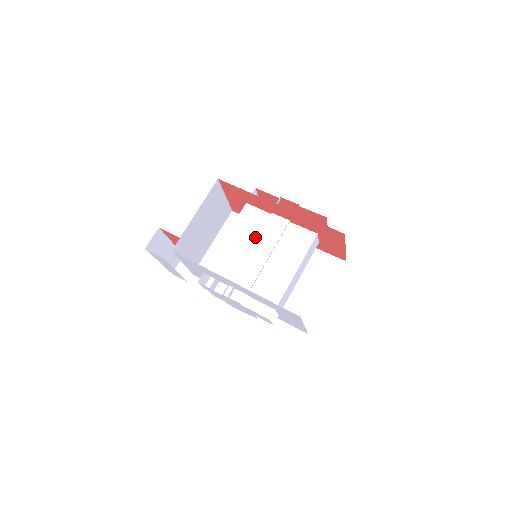
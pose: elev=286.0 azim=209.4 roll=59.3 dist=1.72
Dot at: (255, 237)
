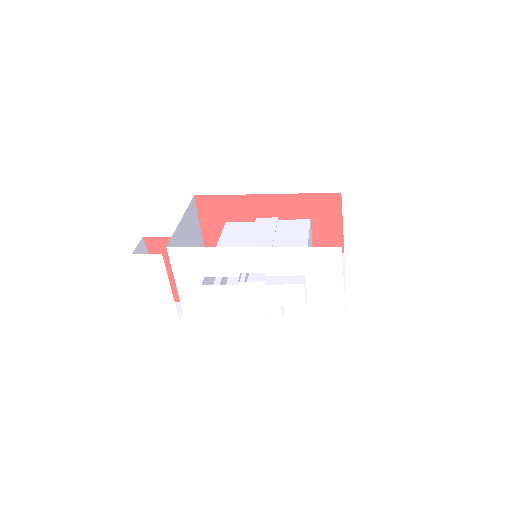
Dot at: (249, 238)
